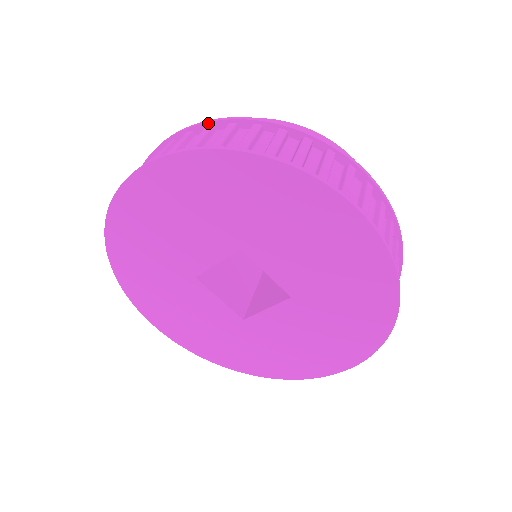
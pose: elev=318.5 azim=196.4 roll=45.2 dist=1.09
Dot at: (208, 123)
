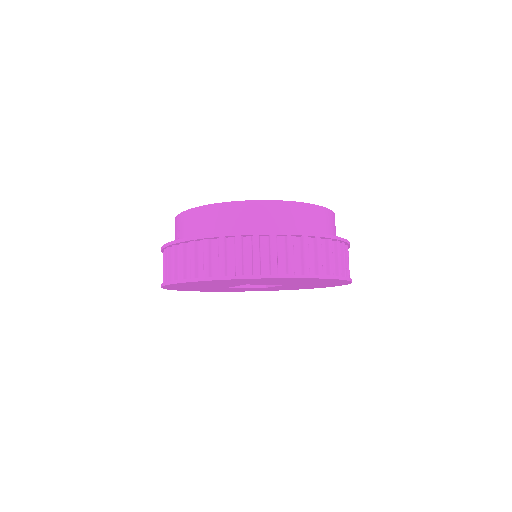
Dot at: (190, 240)
